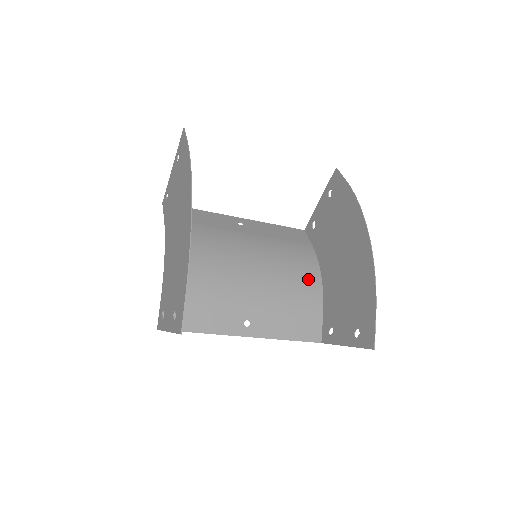
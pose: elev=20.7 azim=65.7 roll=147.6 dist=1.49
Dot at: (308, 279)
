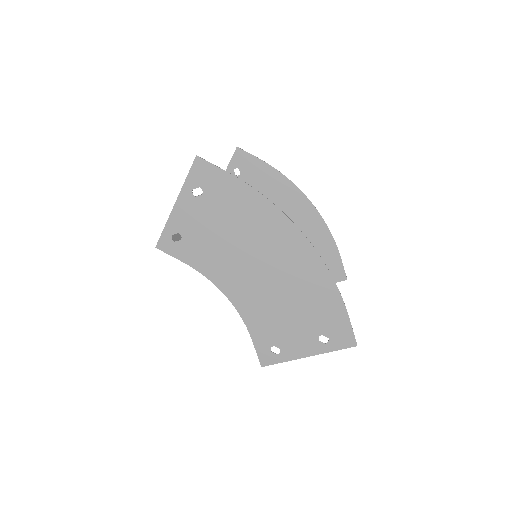
Dot at: occluded
